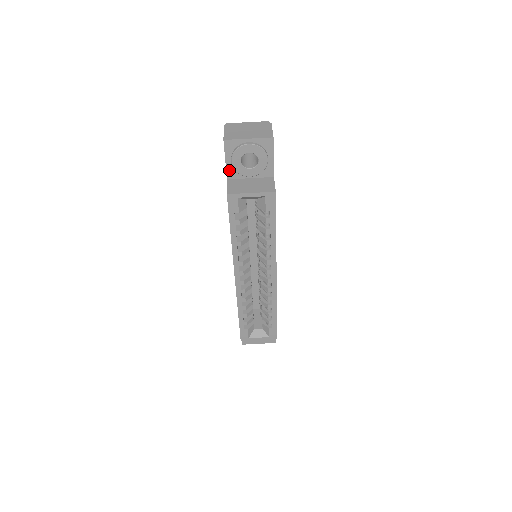
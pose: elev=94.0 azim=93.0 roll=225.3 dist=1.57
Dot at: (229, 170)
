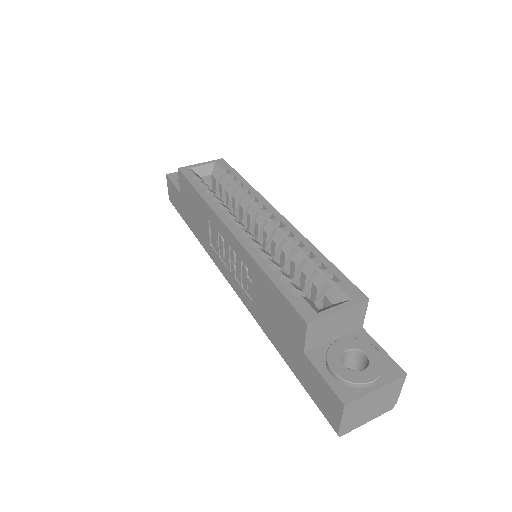
Dot at: (179, 188)
